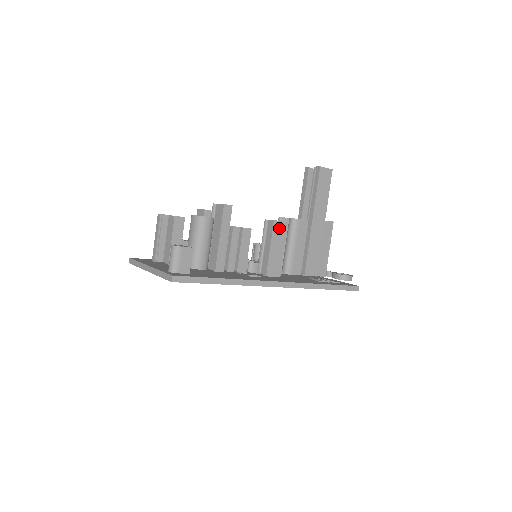
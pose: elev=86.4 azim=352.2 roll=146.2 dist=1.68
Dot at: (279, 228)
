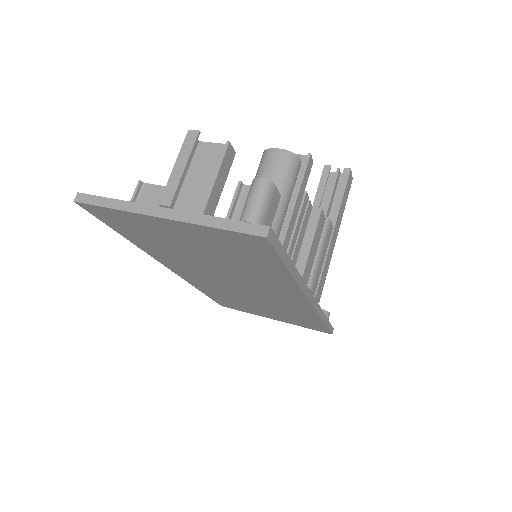
Dot at: (321, 222)
